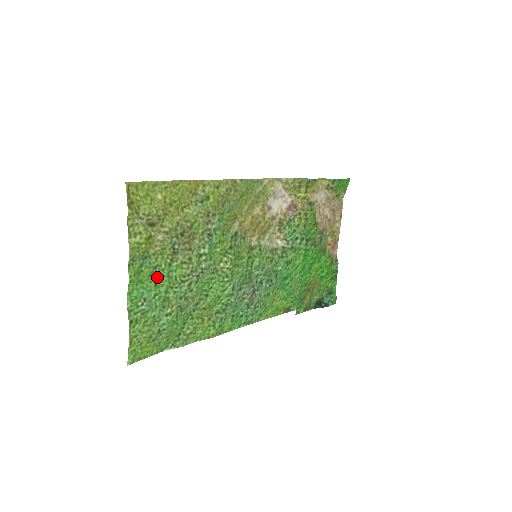
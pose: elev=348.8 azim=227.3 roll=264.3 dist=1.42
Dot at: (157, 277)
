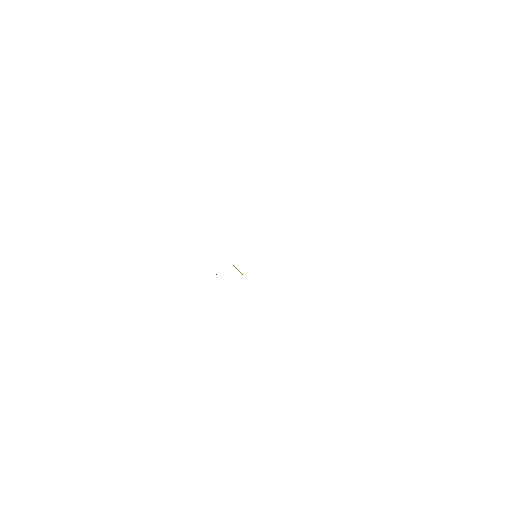
Dot at: occluded
